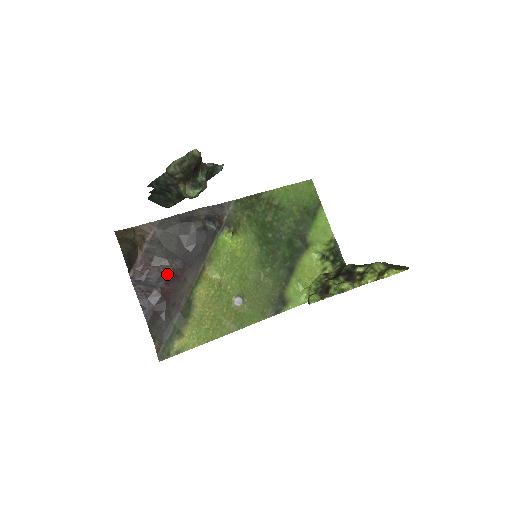
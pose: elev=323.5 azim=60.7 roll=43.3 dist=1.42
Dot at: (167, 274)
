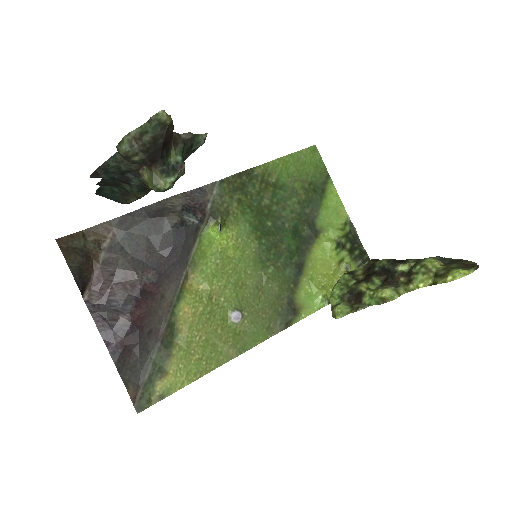
Dot at: (137, 292)
